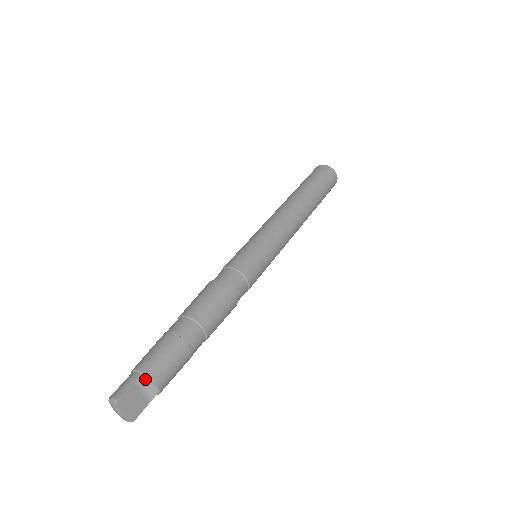
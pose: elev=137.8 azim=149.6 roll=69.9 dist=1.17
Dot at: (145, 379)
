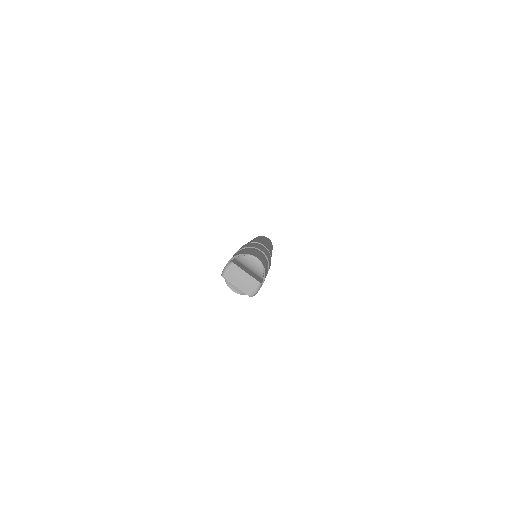
Dot at: (242, 257)
